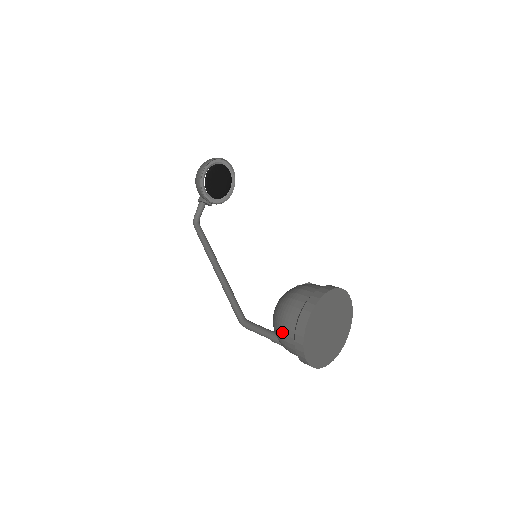
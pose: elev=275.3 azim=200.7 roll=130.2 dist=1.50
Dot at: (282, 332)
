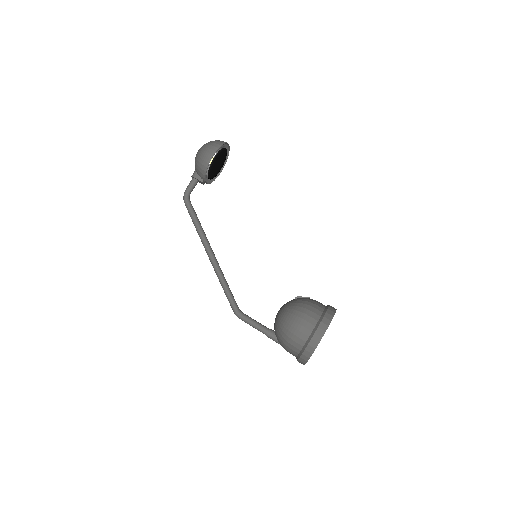
Dot at: (293, 339)
